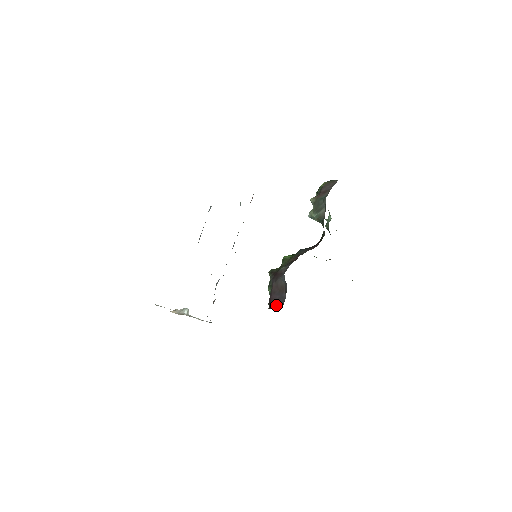
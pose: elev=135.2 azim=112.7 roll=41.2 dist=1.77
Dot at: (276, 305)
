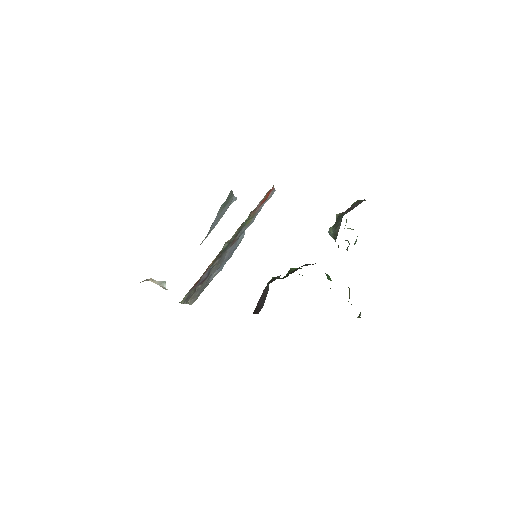
Dot at: (257, 311)
